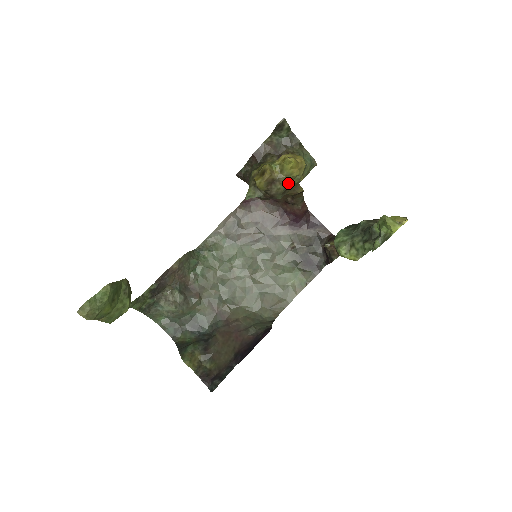
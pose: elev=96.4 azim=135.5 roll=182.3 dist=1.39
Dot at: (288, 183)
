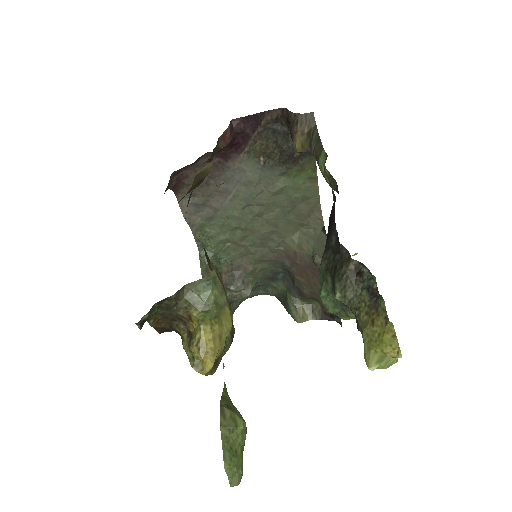
Dot at: (227, 342)
